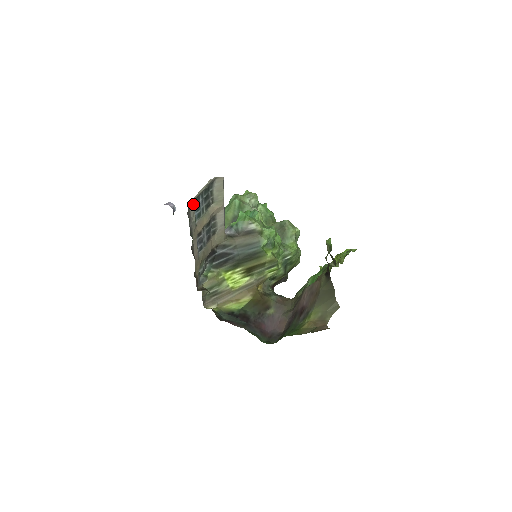
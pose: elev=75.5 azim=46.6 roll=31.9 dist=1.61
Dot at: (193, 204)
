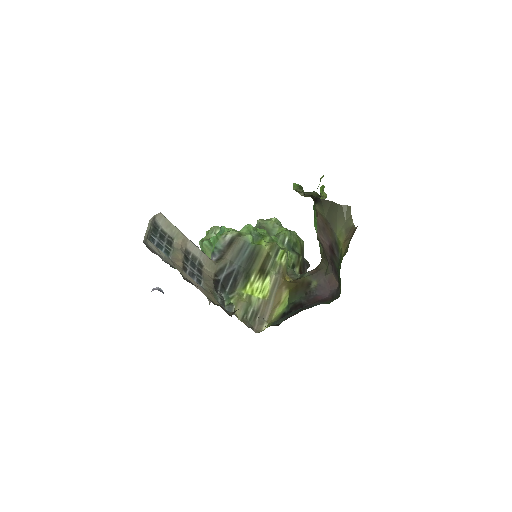
Dot at: (149, 242)
